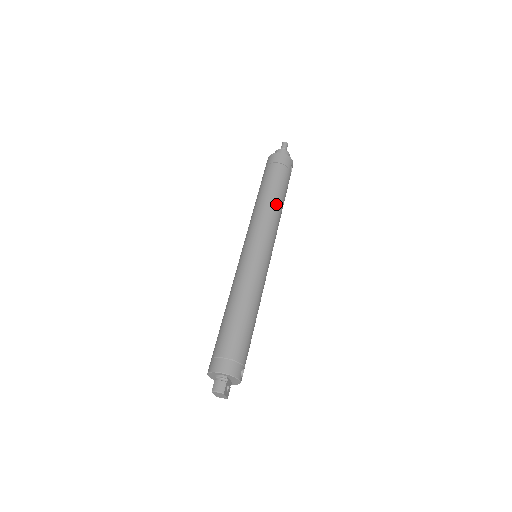
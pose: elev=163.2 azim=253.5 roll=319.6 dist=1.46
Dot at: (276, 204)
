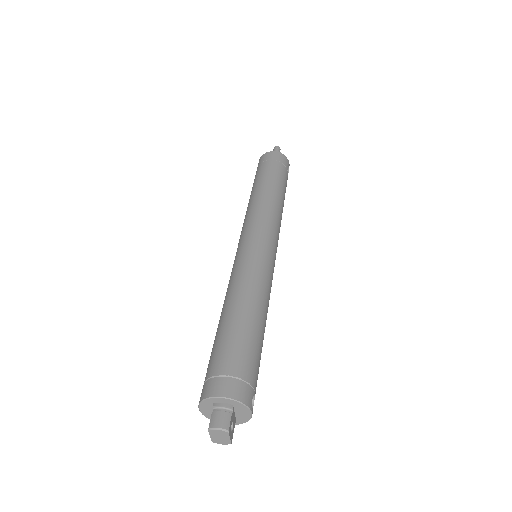
Dot at: (277, 199)
